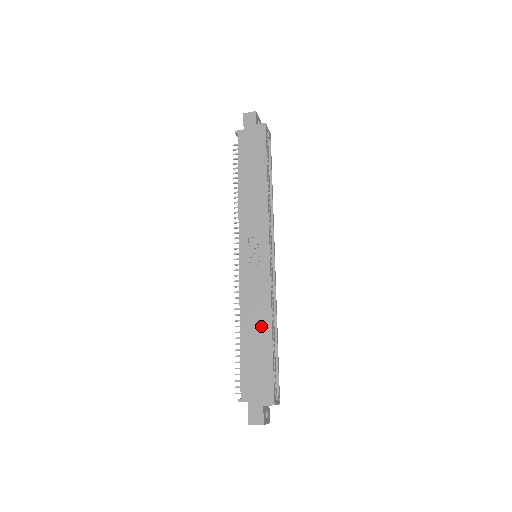
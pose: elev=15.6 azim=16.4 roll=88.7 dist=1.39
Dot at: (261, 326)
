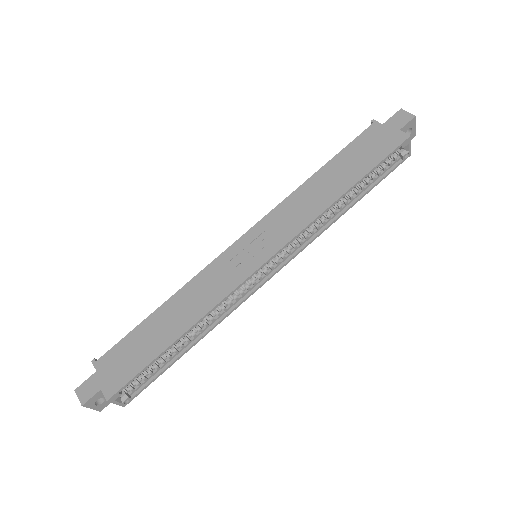
Dot at: (179, 321)
